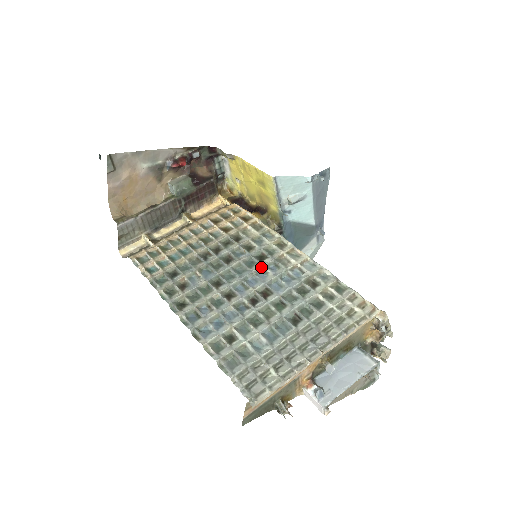
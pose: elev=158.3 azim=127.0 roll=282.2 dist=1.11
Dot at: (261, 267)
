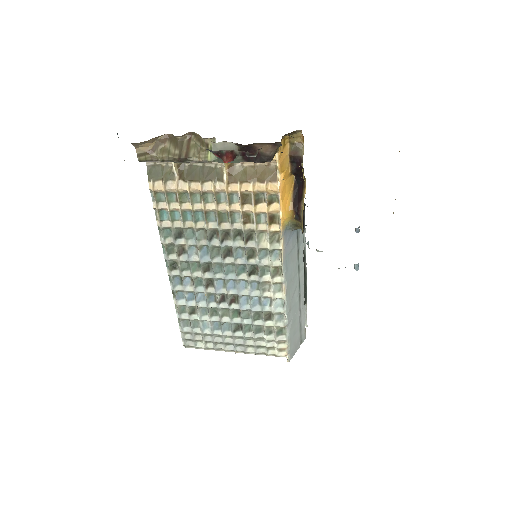
Dot at: (246, 280)
